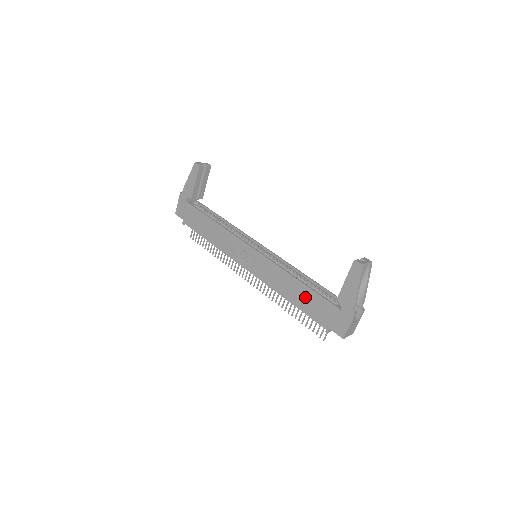
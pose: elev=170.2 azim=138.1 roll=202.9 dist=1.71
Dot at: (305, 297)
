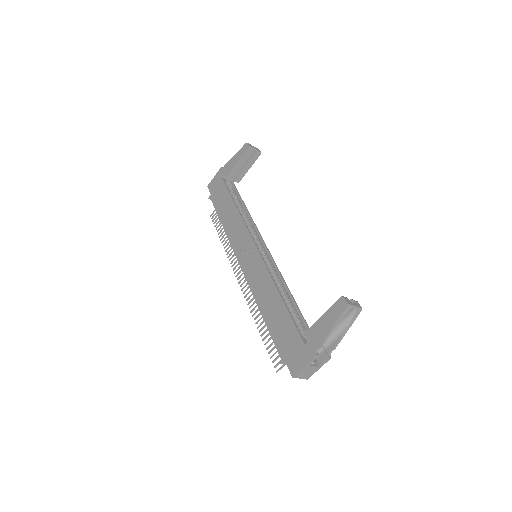
Dot at: (278, 316)
